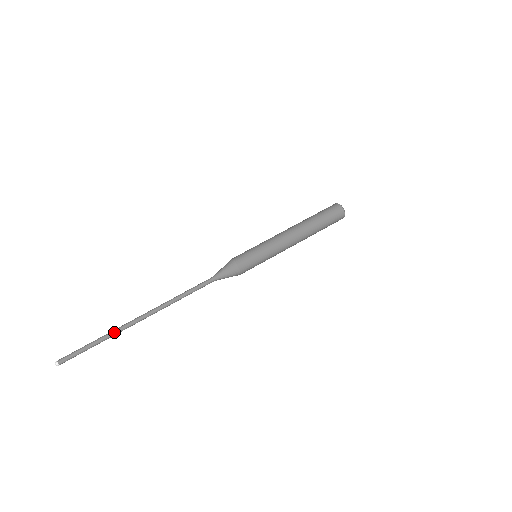
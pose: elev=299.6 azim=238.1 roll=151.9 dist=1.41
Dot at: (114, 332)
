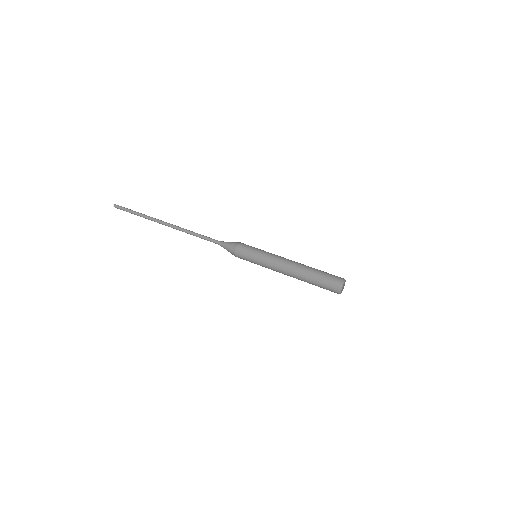
Dot at: (147, 218)
